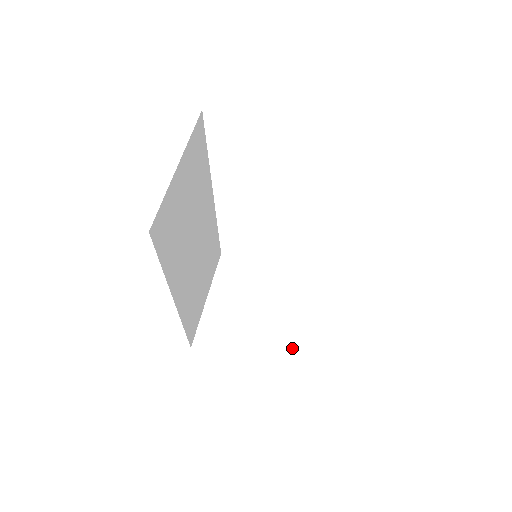
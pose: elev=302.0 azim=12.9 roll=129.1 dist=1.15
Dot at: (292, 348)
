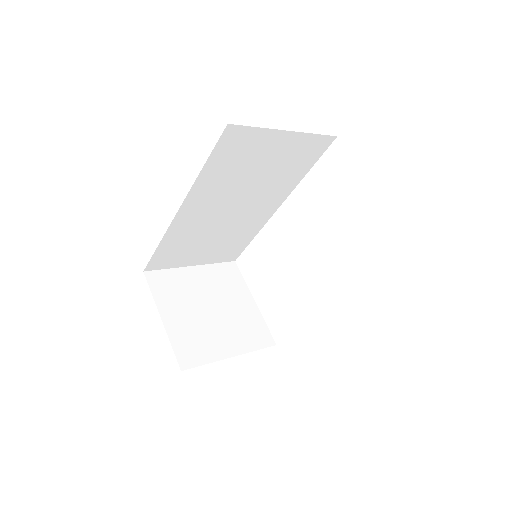
Dot at: (195, 354)
